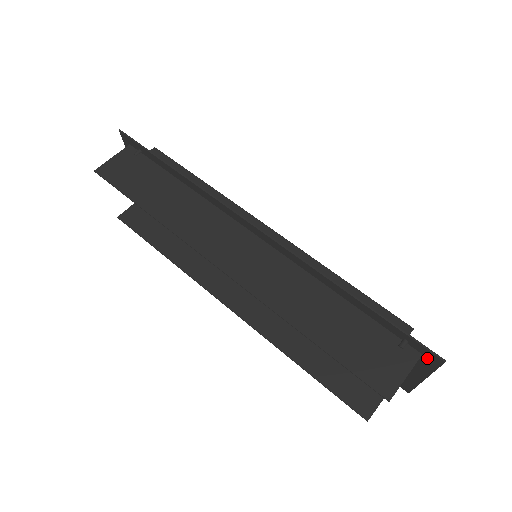
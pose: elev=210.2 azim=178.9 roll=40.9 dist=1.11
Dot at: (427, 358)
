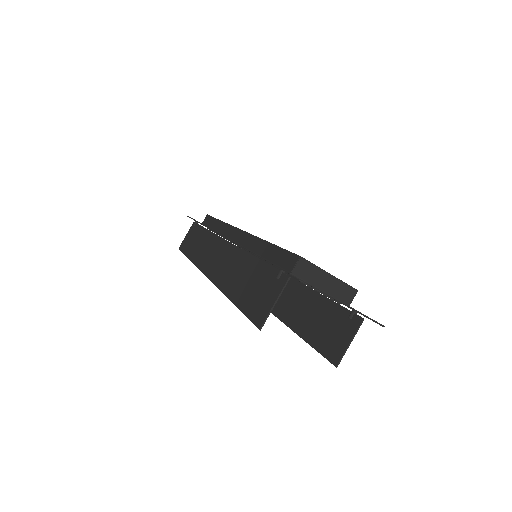
Dot at: occluded
